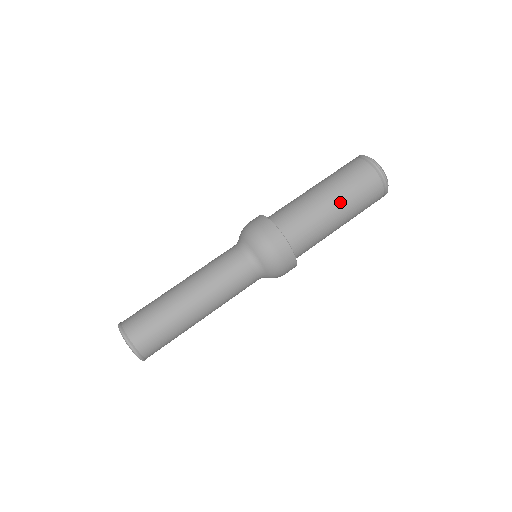
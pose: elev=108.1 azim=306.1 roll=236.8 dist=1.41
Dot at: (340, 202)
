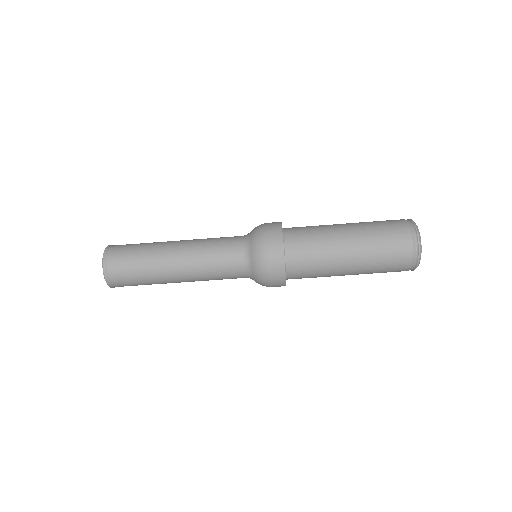
Dot at: (358, 269)
